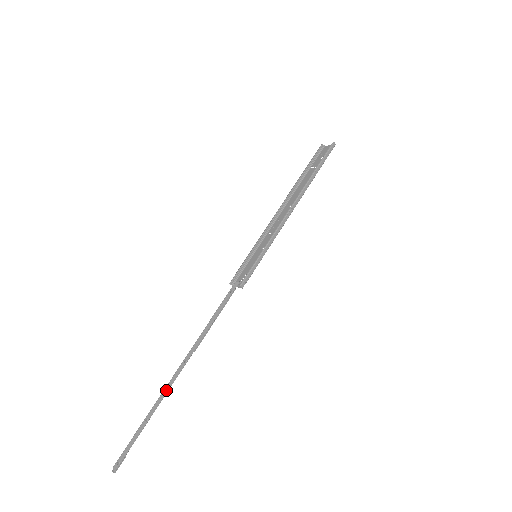
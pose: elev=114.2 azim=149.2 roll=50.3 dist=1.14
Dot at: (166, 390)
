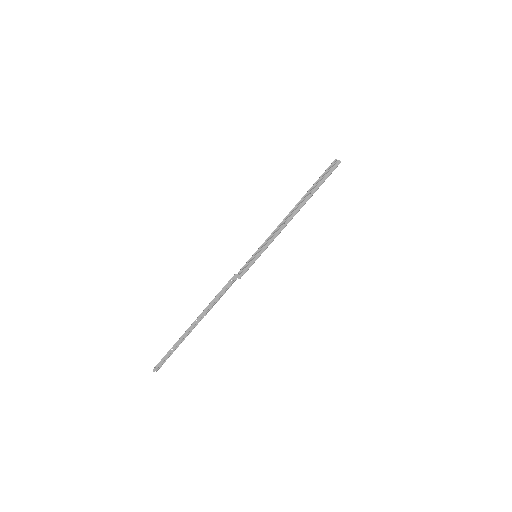
Dot at: (184, 335)
